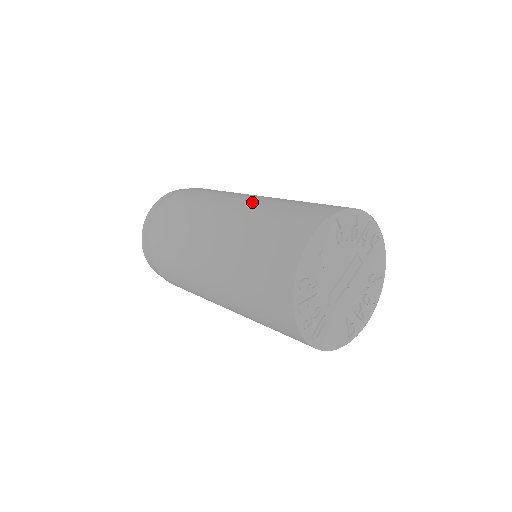
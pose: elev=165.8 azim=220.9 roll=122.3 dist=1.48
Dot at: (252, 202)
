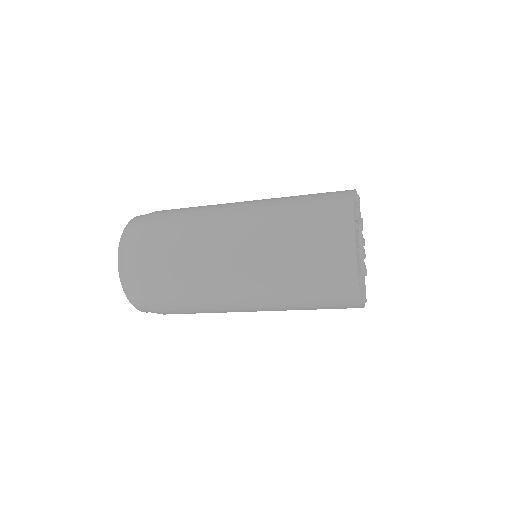
Dot at: (254, 228)
